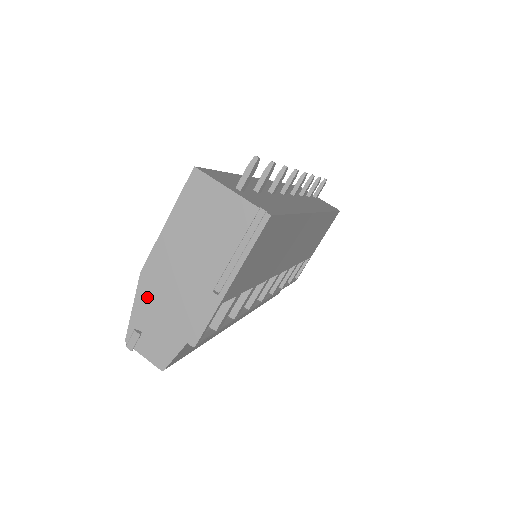
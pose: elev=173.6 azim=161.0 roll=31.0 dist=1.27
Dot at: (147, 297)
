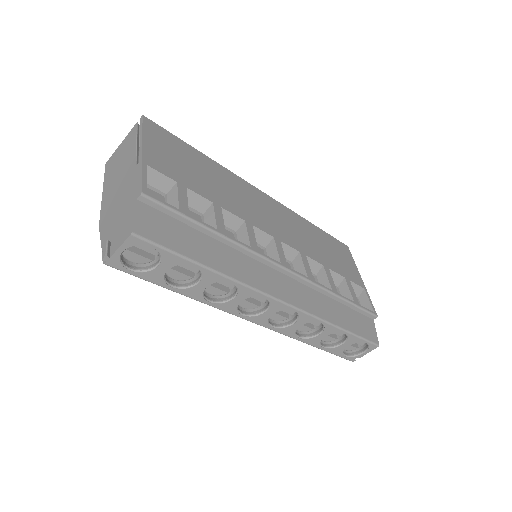
Dot at: (106, 226)
